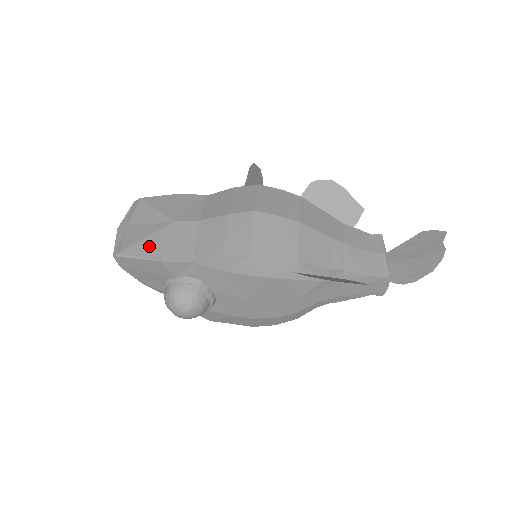
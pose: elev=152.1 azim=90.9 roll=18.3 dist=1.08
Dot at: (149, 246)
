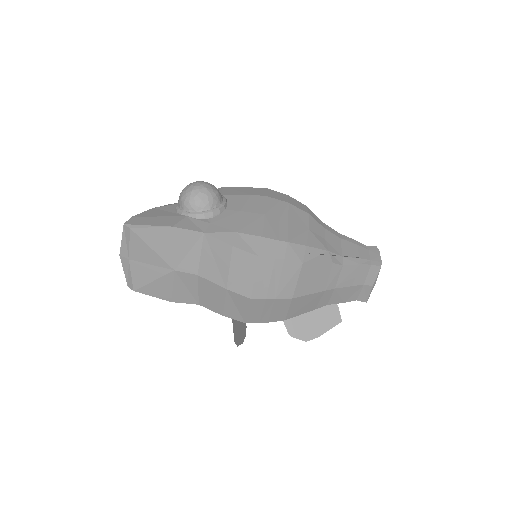
Dot at: (157, 289)
